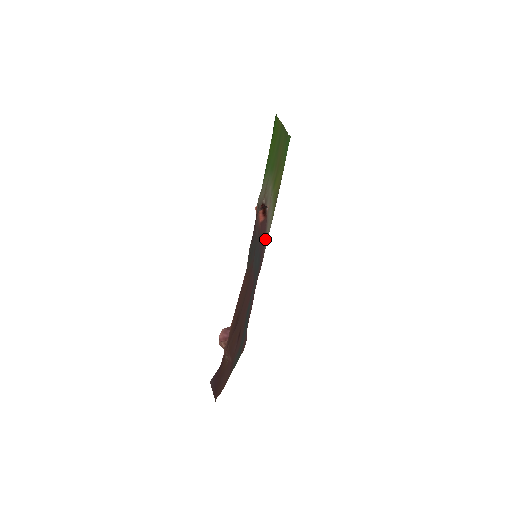
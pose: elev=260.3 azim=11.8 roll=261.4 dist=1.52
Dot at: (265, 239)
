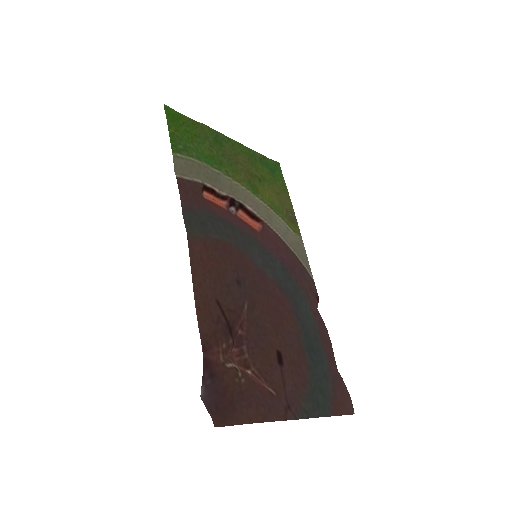
Dot at: (295, 257)
